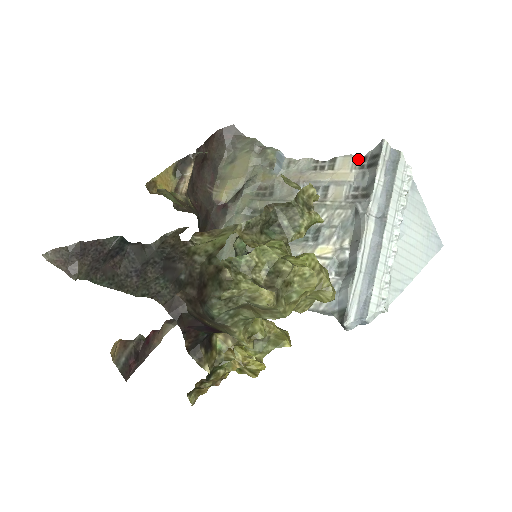
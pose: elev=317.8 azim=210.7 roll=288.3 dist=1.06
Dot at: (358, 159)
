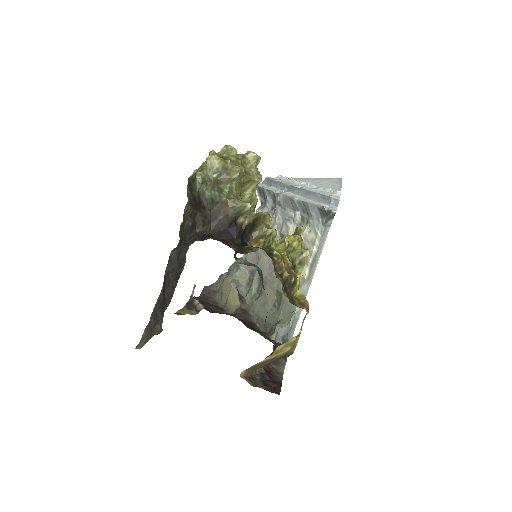
Dot at: (260, 207)
